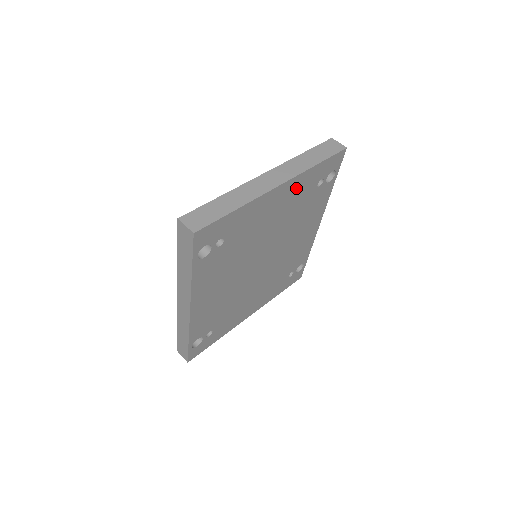
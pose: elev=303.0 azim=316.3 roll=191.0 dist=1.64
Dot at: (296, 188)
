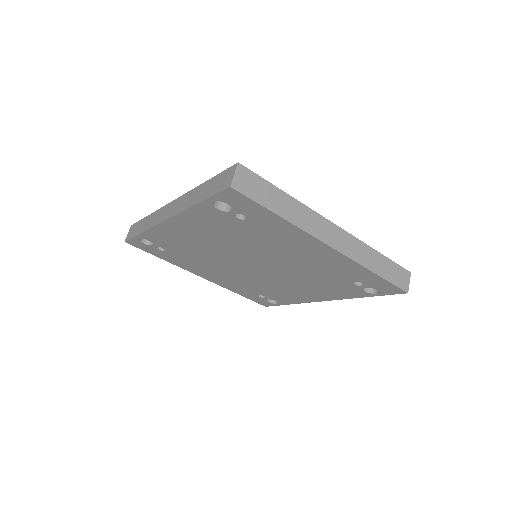
Dot at: (339, 263)
